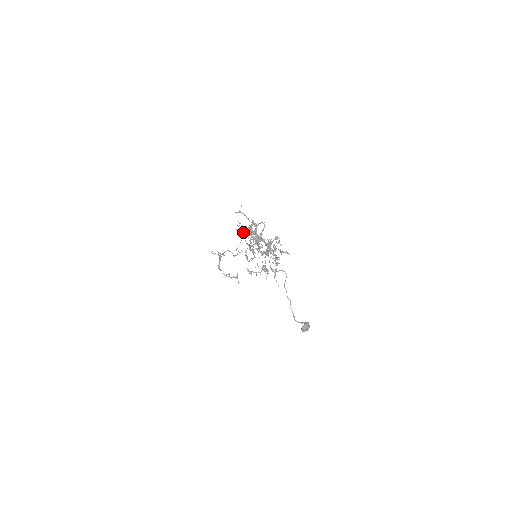
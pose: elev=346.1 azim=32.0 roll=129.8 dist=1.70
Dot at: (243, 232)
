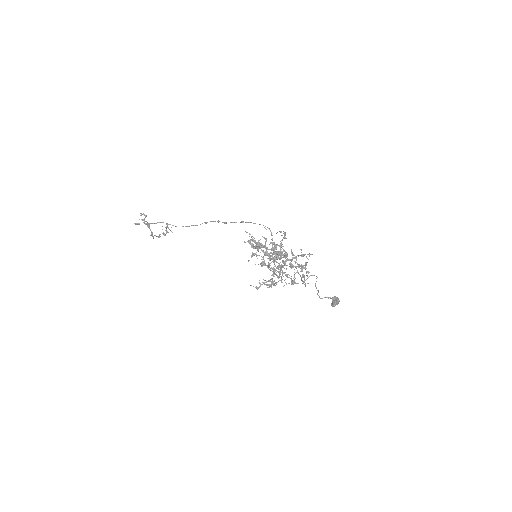
Dot at: (263, 263)
